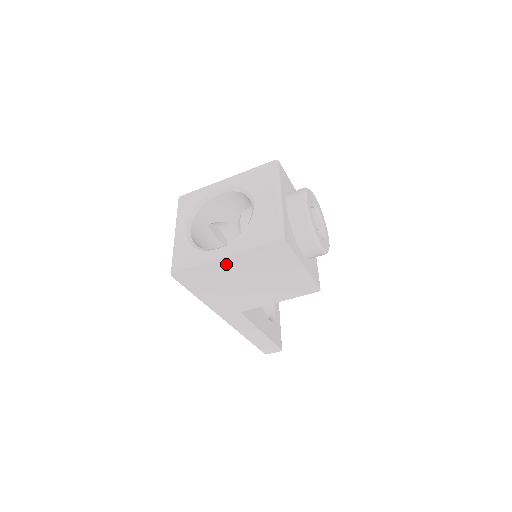
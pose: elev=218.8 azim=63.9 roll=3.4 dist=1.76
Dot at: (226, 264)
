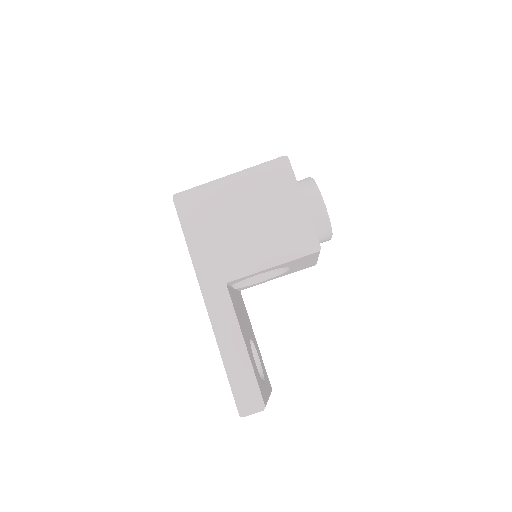
Dot at: (229, 187)
